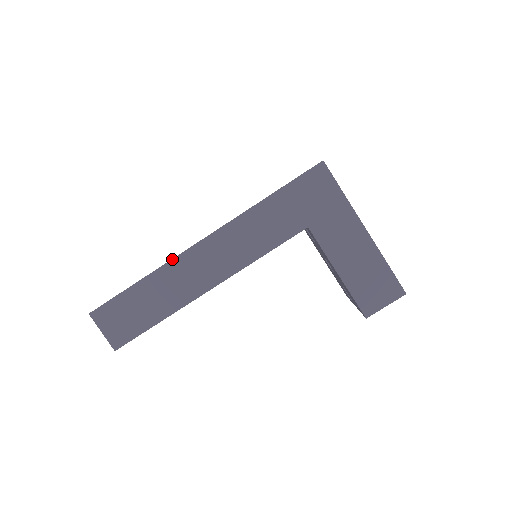
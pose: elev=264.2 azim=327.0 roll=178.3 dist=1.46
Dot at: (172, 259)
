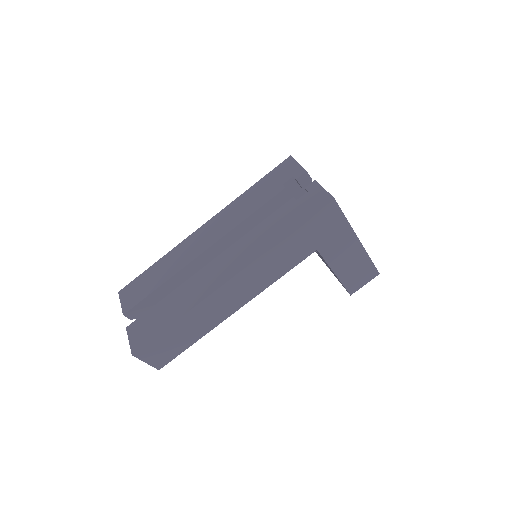
Dot at: (204, 299)
